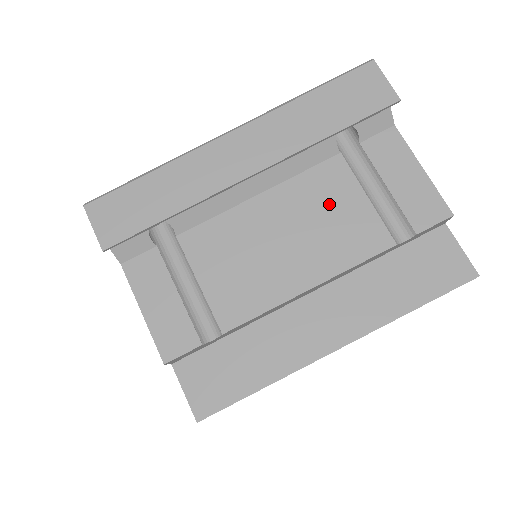
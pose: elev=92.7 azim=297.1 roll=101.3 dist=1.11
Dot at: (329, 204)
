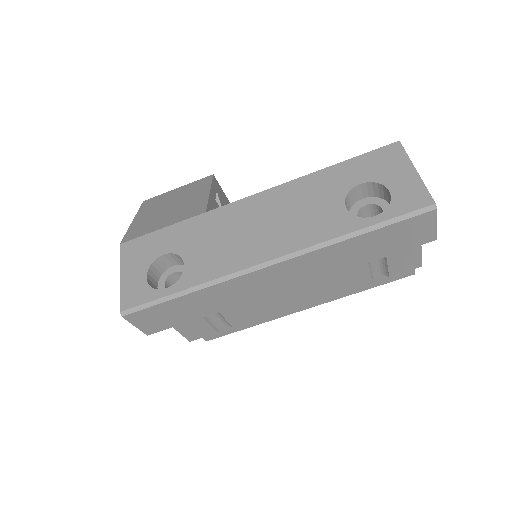
Dot at: occluded
